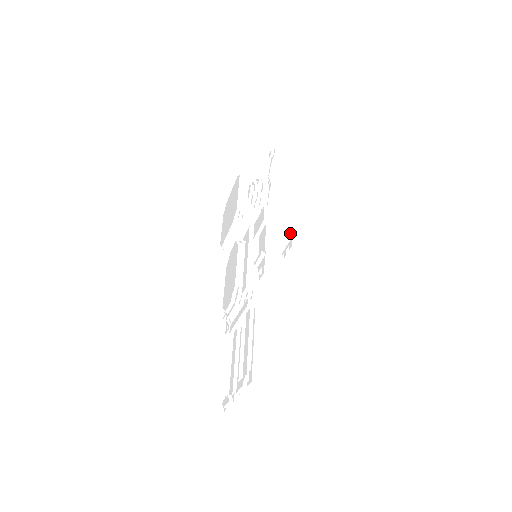
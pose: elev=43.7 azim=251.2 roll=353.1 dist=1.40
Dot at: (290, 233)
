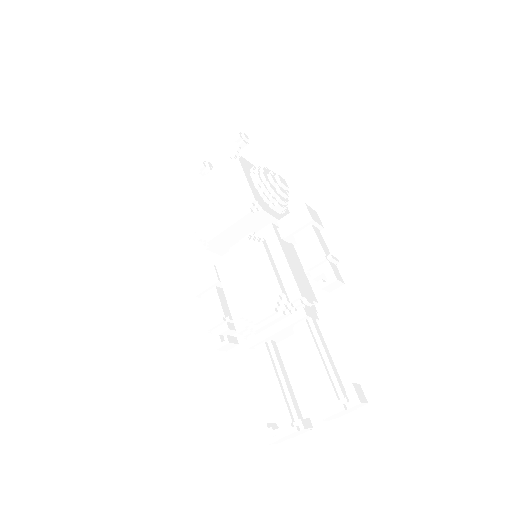
Dot at: occluded
